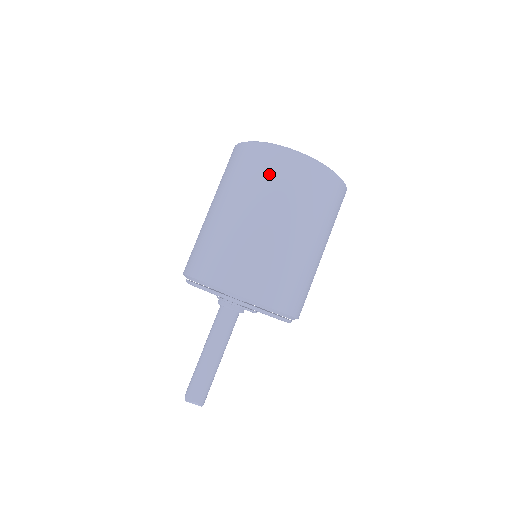
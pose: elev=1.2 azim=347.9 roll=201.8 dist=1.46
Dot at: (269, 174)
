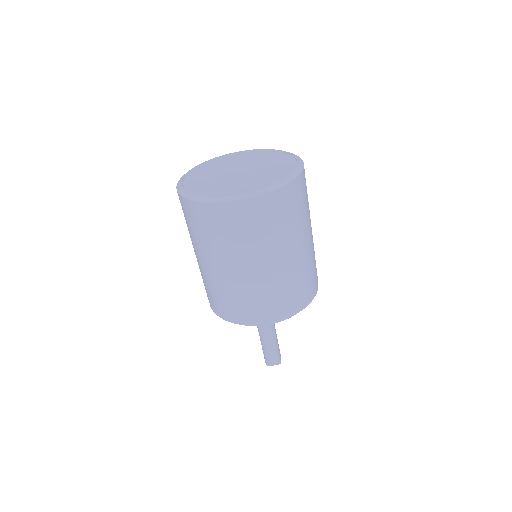
Dot at: (219, 230)
